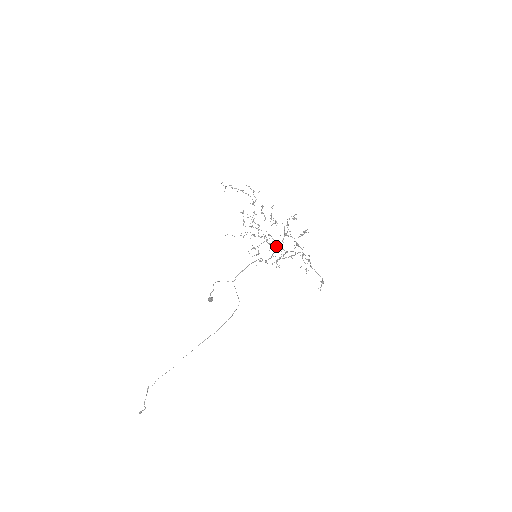
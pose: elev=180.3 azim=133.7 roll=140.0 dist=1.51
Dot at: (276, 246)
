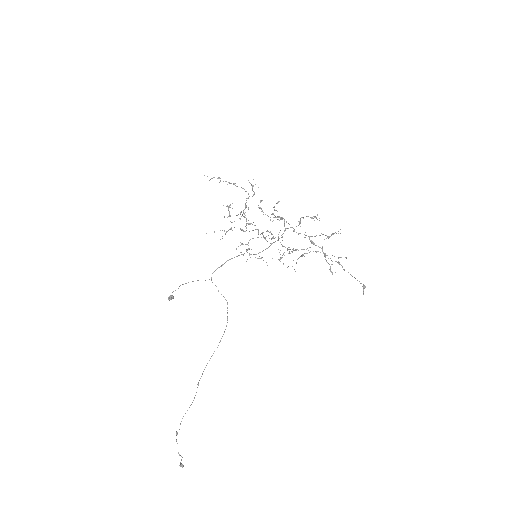
Dot at: occluded
